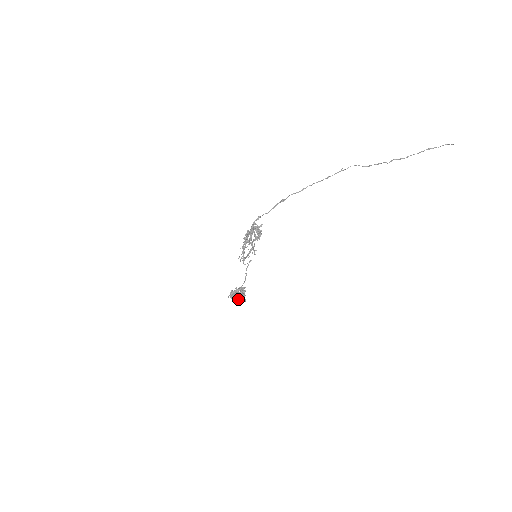
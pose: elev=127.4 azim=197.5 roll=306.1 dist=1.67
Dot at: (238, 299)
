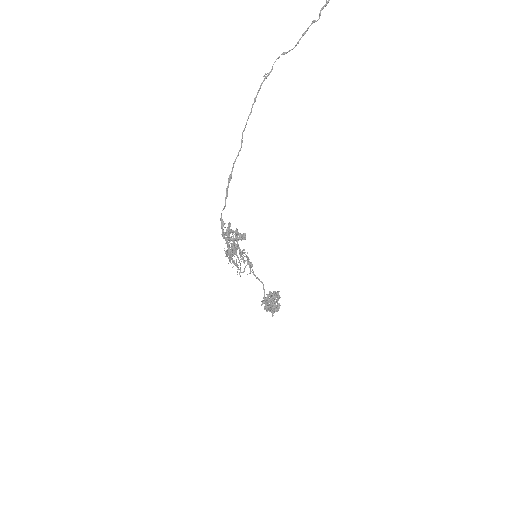
Dot at: (267, 302)
